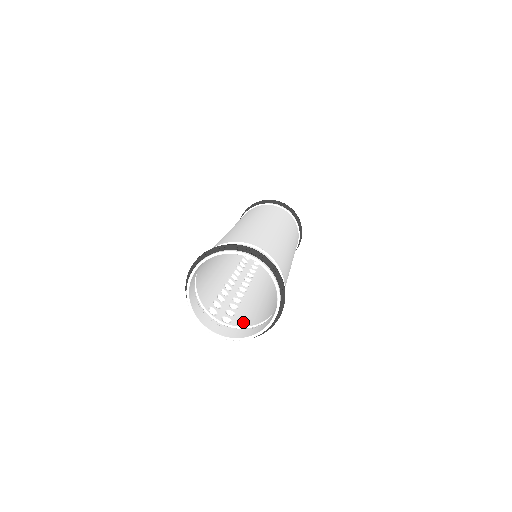
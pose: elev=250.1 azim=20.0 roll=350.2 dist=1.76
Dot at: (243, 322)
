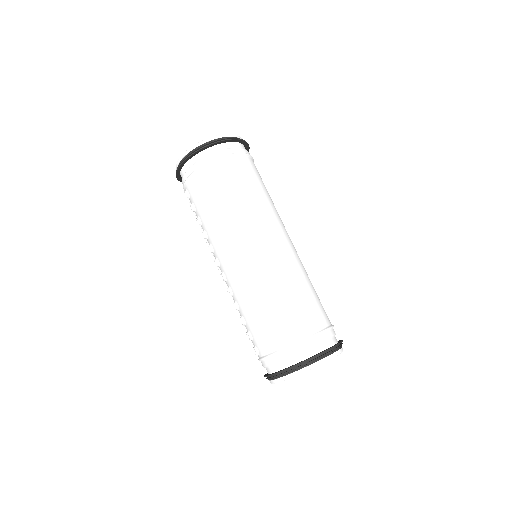
Dot at: (193, 189)
